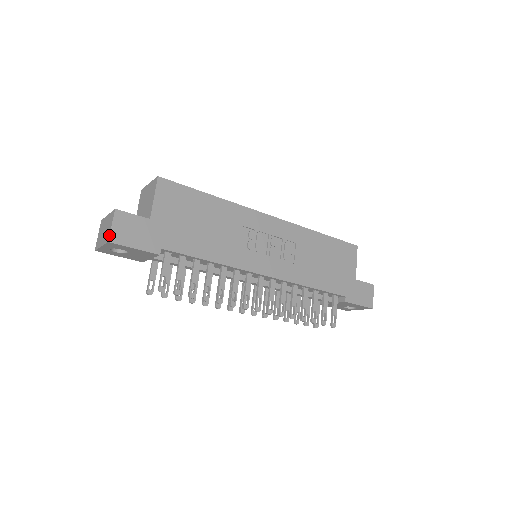
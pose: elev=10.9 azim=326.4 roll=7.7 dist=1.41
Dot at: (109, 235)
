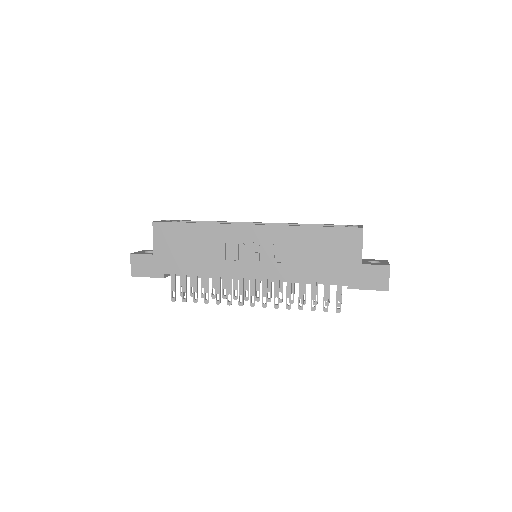
Dot at: occluded
